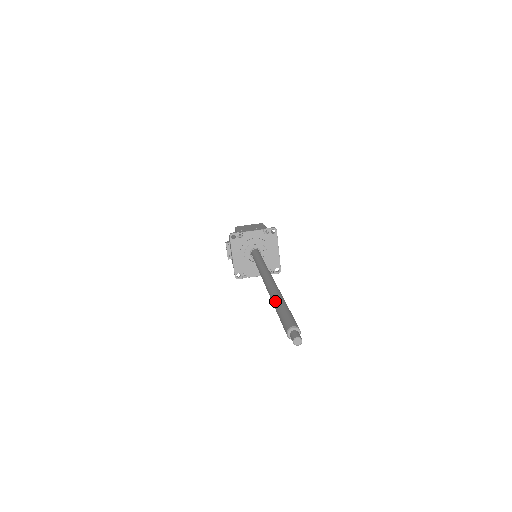
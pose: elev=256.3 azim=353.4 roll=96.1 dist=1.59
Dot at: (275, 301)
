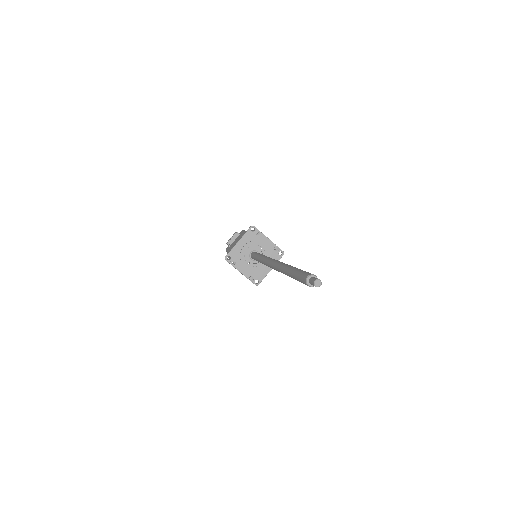
Dot at: (292, 266)
